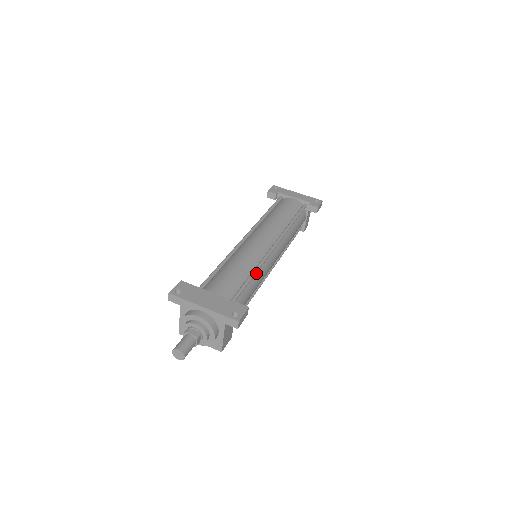
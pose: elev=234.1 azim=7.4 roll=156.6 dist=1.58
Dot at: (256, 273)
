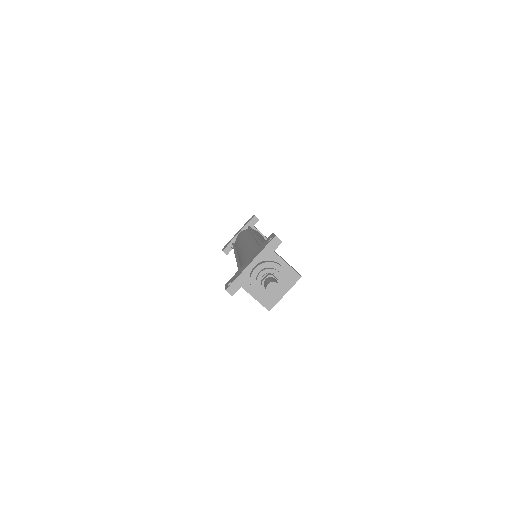
Dot at: occluded
